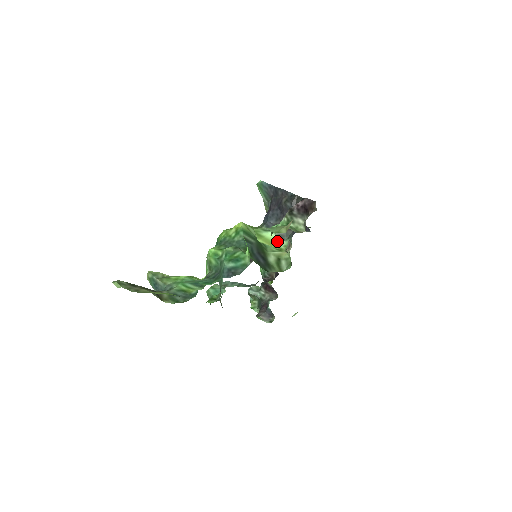
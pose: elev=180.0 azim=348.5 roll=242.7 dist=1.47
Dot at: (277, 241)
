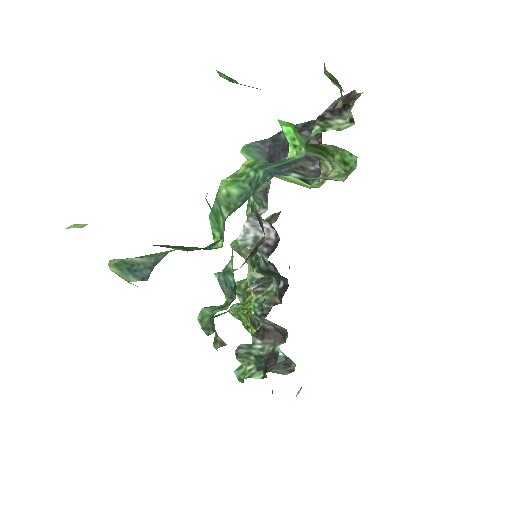
Dot at: (302, 183)
